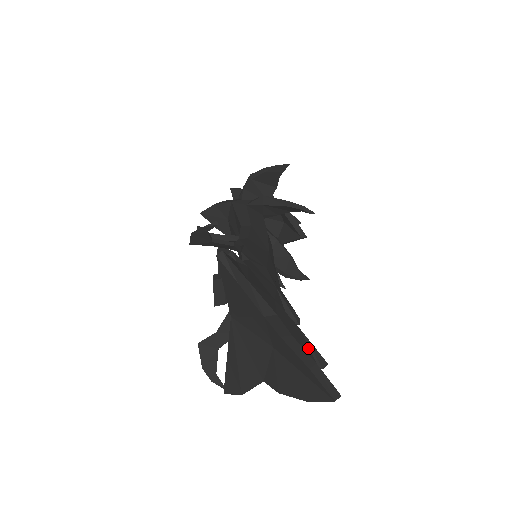
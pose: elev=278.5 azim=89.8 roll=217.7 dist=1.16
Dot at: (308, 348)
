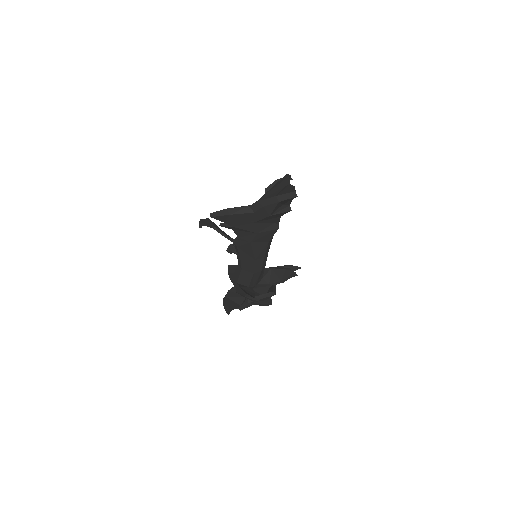
Dot at: occluded
